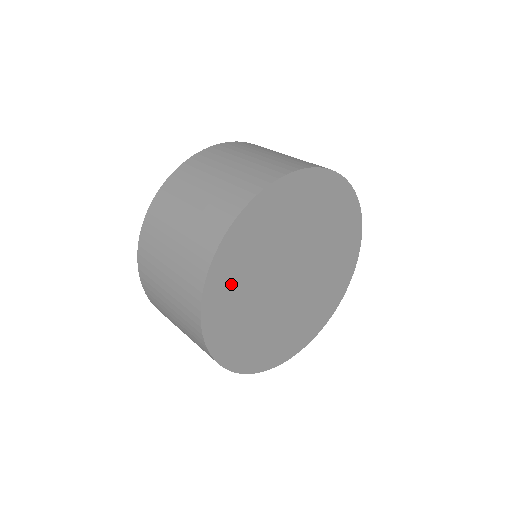
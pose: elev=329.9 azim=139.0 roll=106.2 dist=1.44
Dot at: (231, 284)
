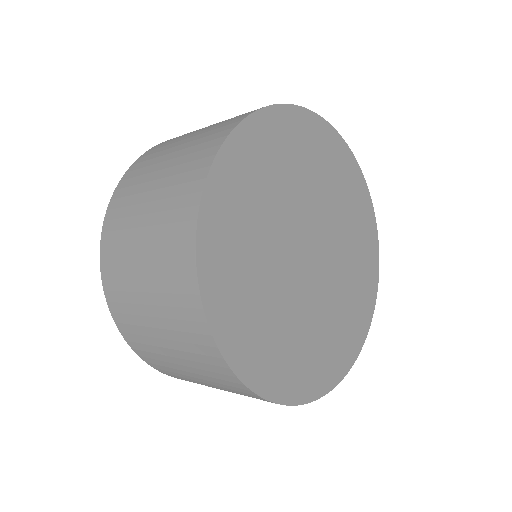
Dot at: (241, 197)
